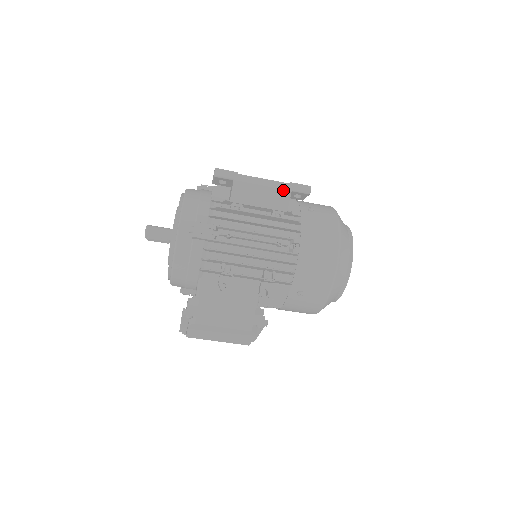
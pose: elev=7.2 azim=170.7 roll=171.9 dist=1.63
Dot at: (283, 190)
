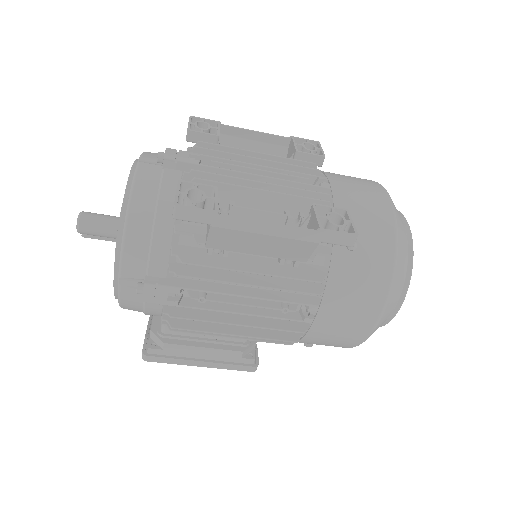
Dot at: (303, 241)
